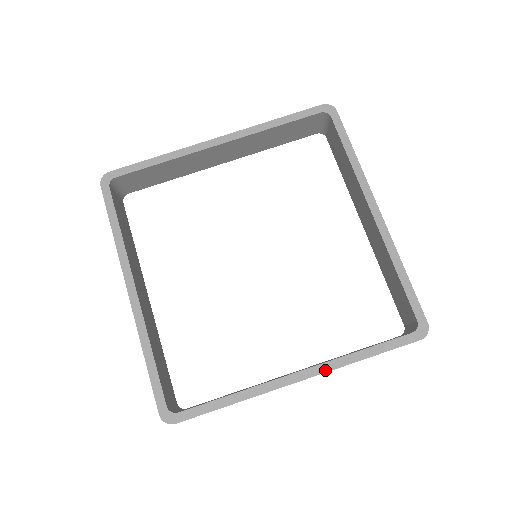
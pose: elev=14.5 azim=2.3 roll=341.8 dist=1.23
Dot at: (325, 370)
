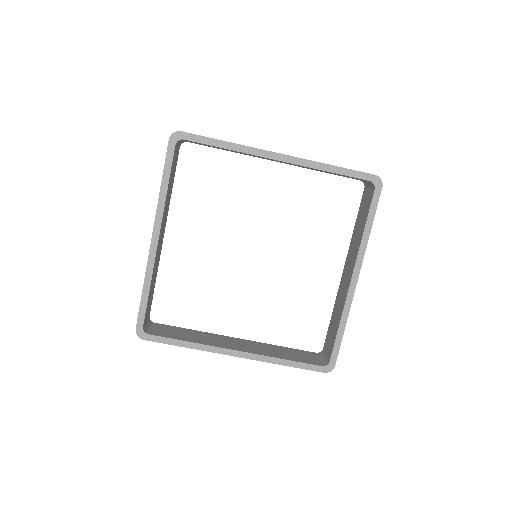
Dot at: (255, 359)
